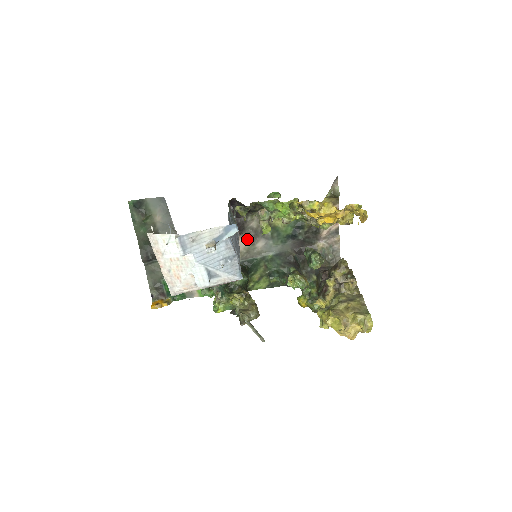
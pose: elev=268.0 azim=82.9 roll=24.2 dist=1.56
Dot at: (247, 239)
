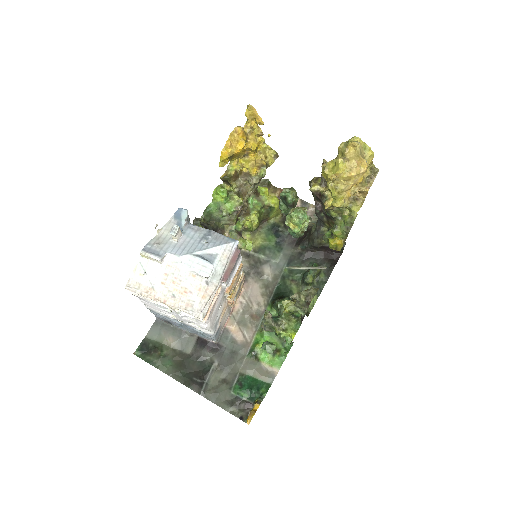
Dot at: (253, 279)
